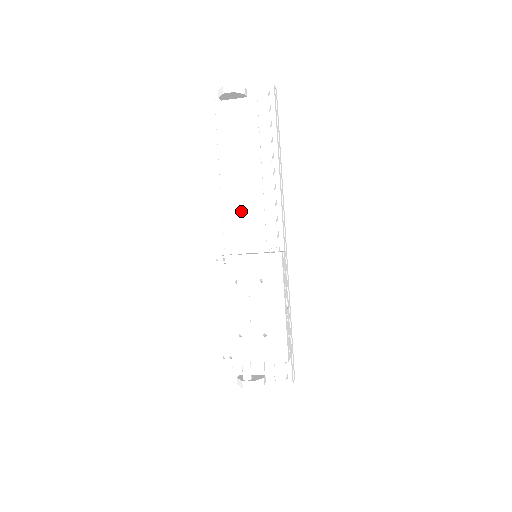
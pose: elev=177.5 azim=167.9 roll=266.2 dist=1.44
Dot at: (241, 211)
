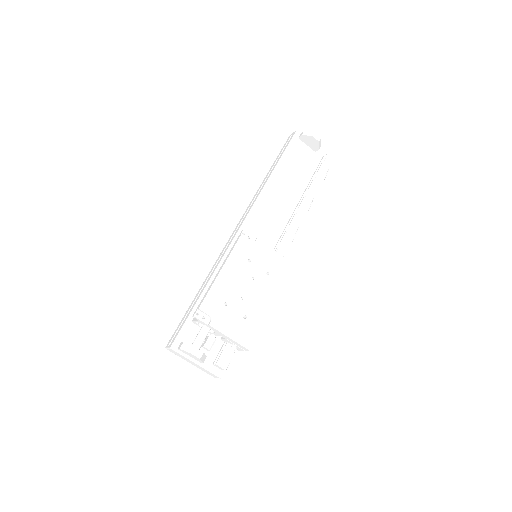
Dot at: (267, 216)
